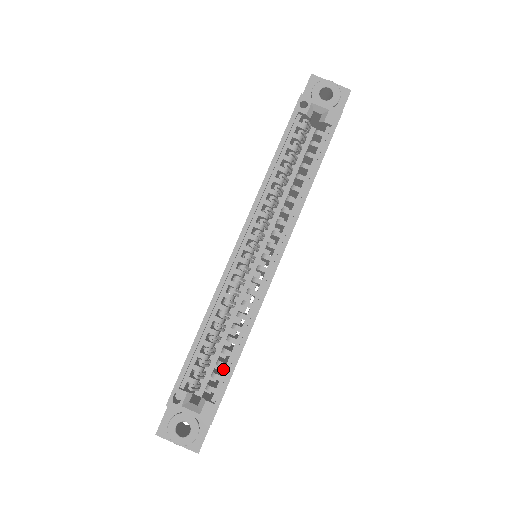
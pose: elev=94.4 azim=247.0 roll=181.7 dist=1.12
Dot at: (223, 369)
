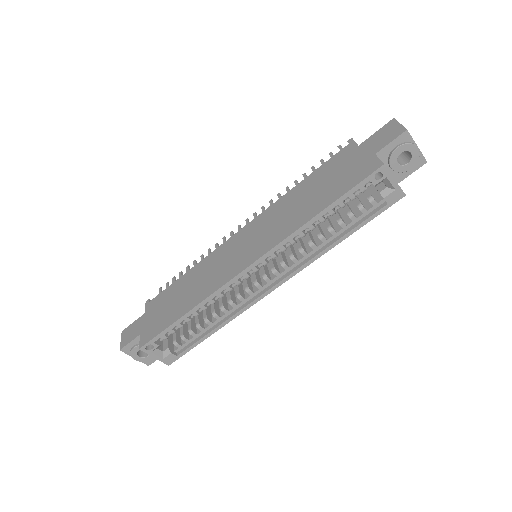
Dot at: occluded
